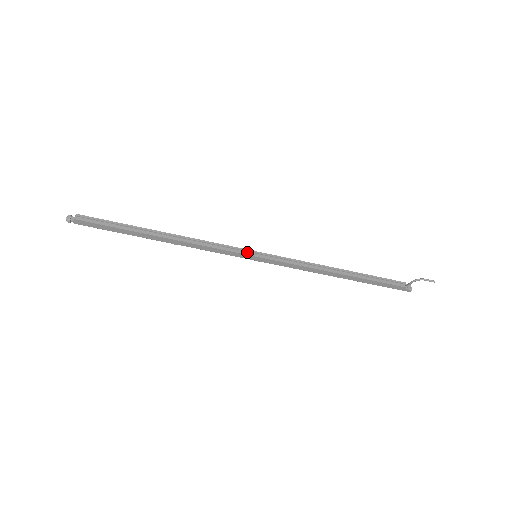
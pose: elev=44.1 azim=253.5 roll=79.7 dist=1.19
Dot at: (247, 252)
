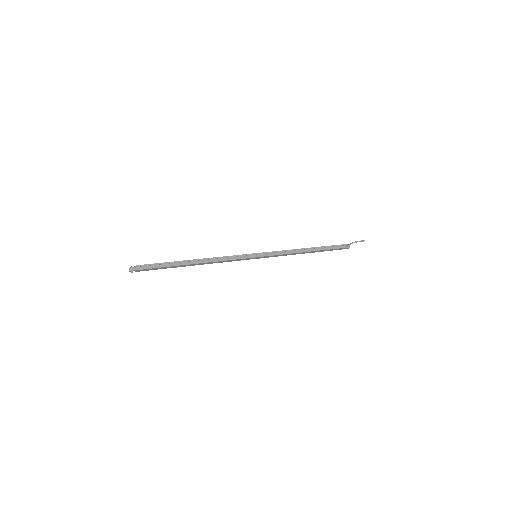
Dot at: (250, 255)
